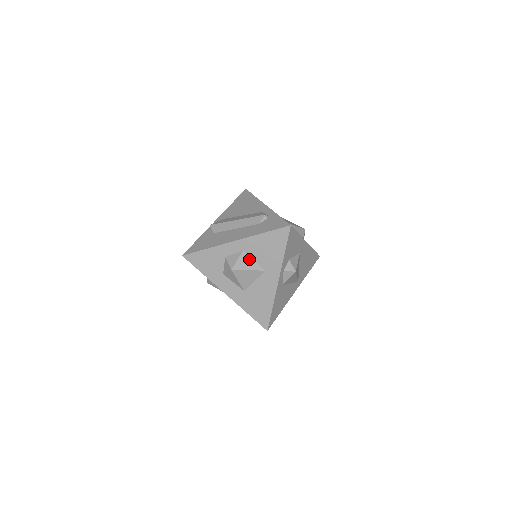
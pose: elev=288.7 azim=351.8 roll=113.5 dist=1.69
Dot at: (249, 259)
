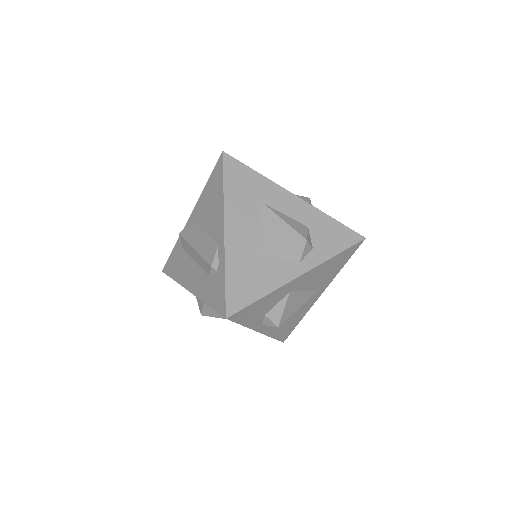
Dot at: occluded
